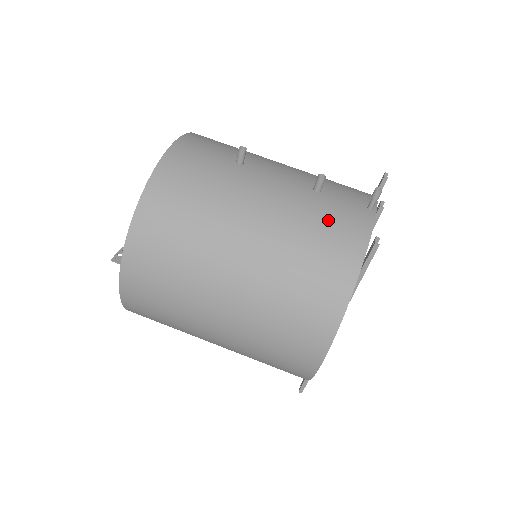
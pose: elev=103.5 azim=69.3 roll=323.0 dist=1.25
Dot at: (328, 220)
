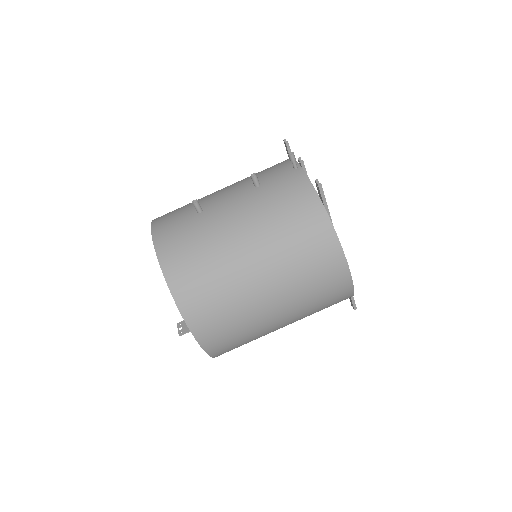
Dot at: (280, 196)
